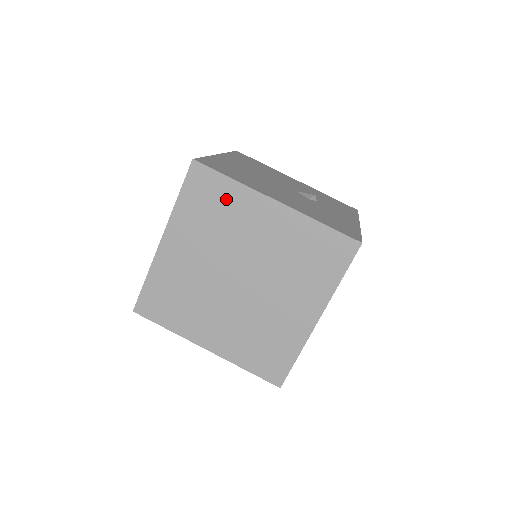
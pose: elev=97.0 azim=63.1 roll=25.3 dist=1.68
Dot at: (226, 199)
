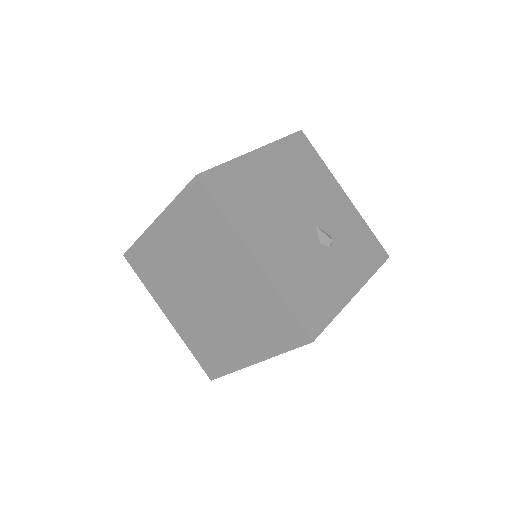
Dot at: (214, 227)
